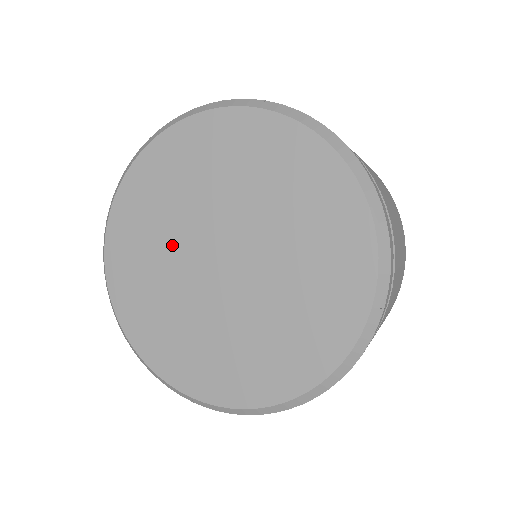
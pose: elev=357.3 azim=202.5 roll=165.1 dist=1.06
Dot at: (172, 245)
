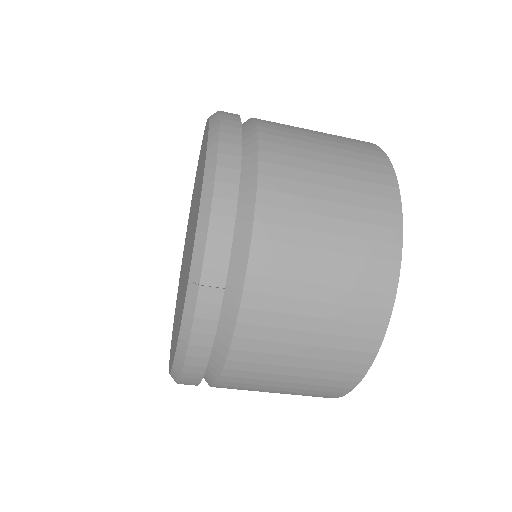
Dot at: (187, 237)
